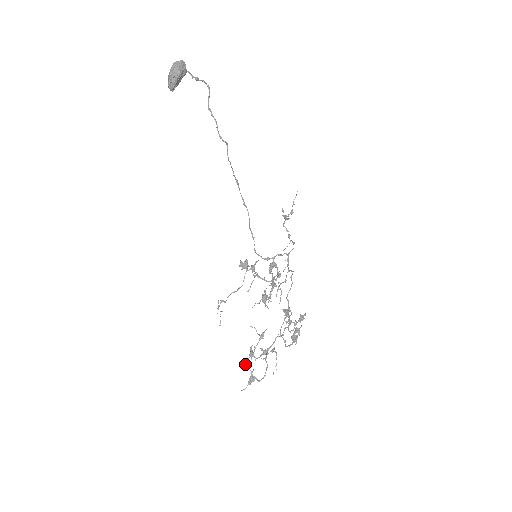
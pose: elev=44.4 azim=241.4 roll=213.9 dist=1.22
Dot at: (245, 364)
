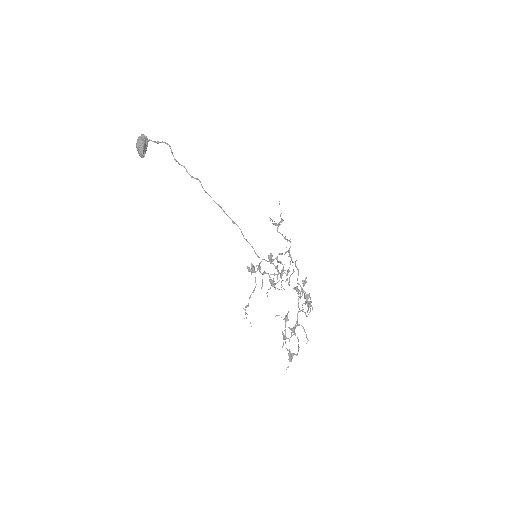
Dot at: occluded
